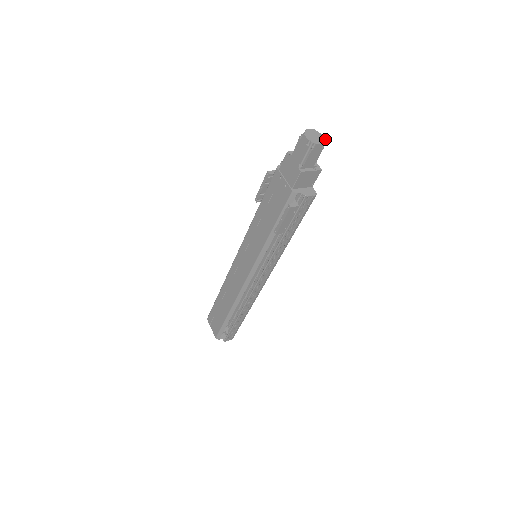
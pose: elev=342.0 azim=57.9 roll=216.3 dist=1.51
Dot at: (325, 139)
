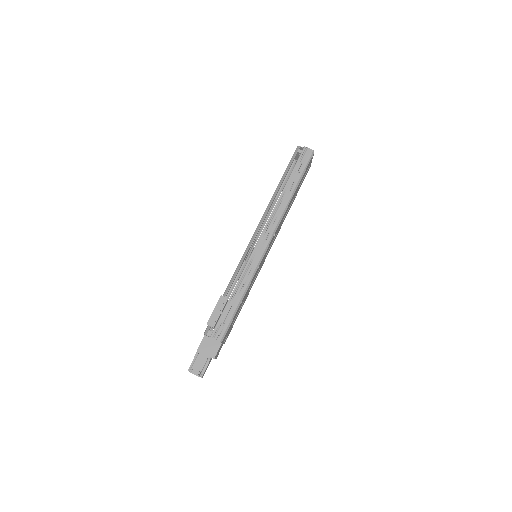
Dot at: occluded
